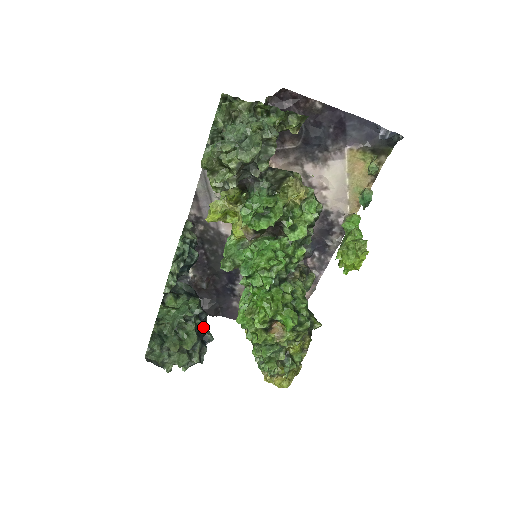
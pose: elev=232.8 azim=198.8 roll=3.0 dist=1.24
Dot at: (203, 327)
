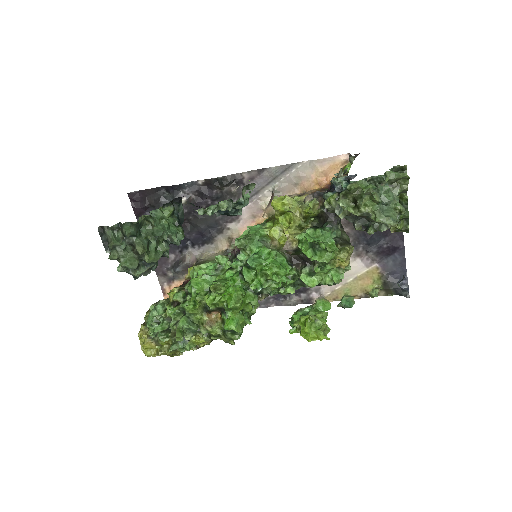
Dot at: (166, 256)
